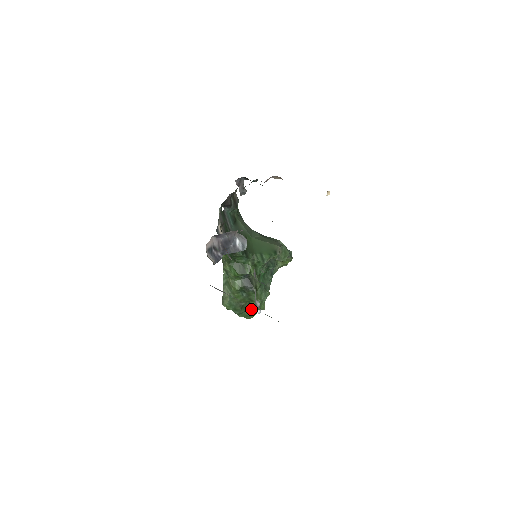
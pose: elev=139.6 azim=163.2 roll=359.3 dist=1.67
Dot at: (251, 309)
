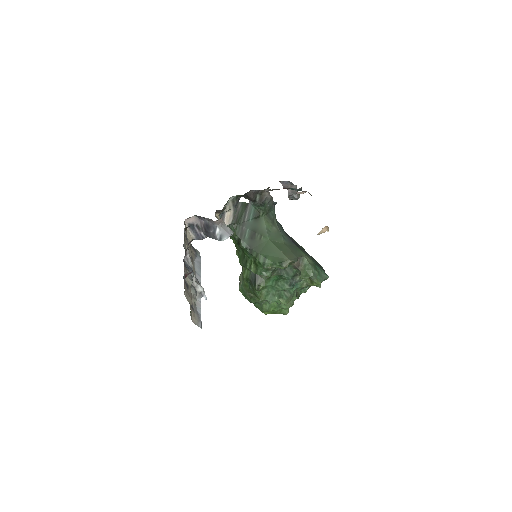
Dot at: (262, 305)
